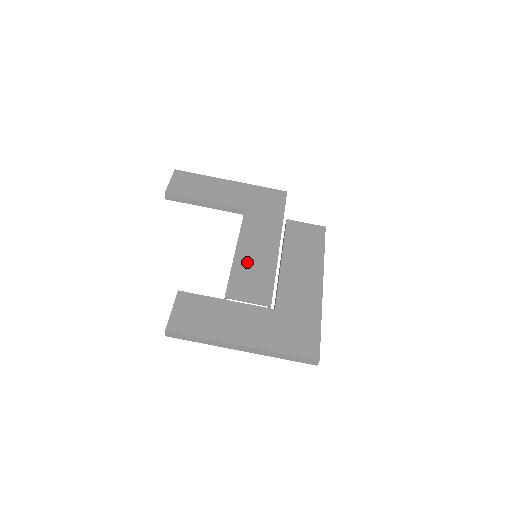
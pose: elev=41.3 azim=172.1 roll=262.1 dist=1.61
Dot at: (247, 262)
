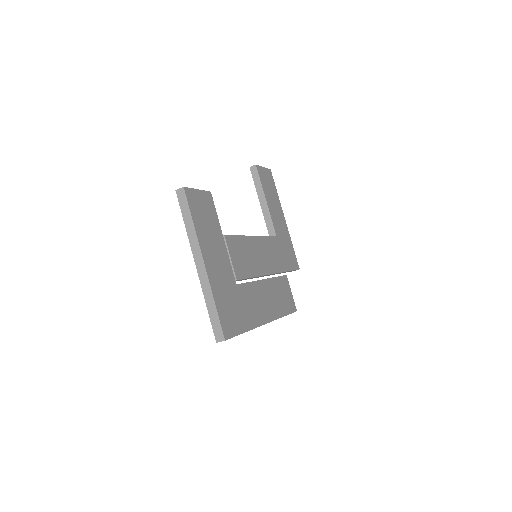
Dot at: (251, 248)
